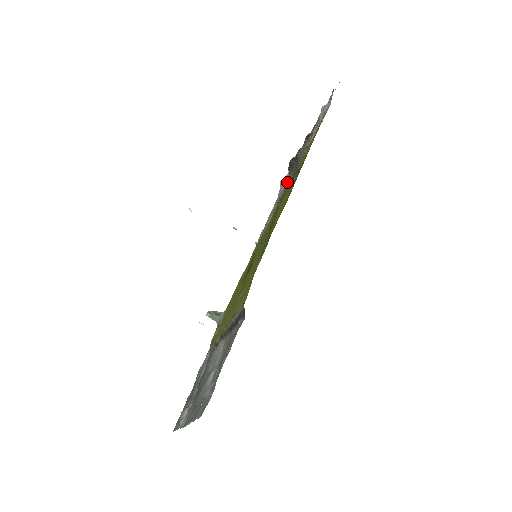
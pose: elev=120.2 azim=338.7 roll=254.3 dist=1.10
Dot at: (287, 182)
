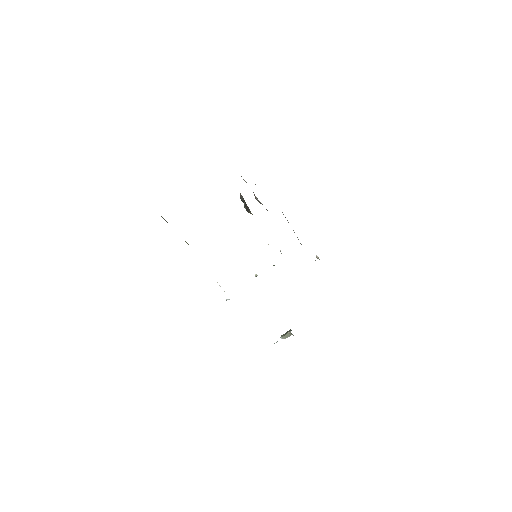
Dot at: occluded
